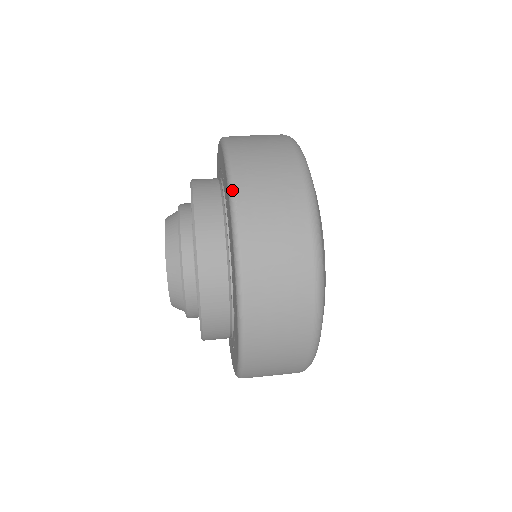
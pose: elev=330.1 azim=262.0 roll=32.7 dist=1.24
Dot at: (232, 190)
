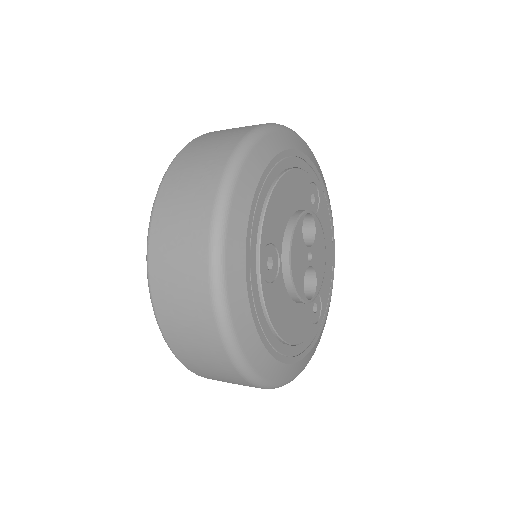
Dot at: (153, 205)
